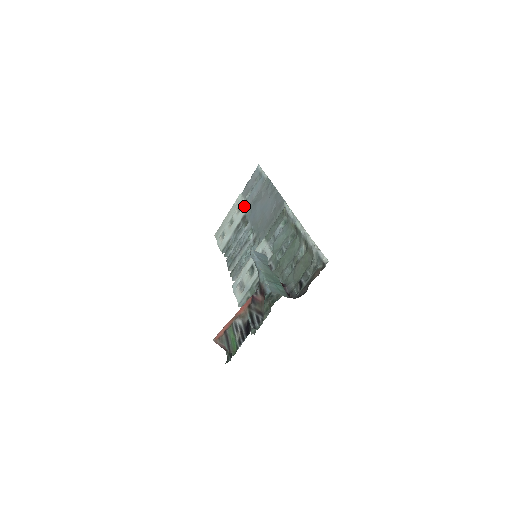
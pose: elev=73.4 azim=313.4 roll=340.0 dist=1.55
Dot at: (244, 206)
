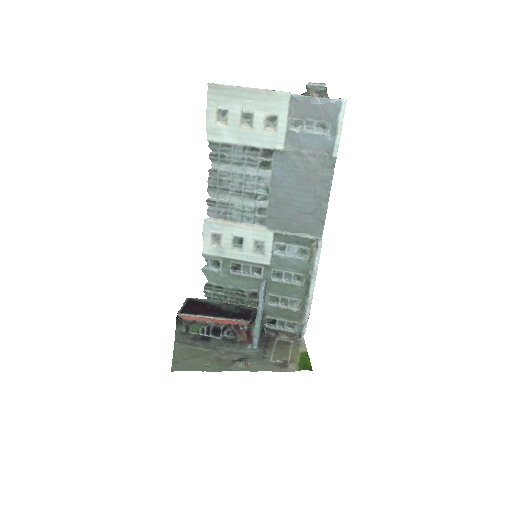
Dot at: (281, 135)
